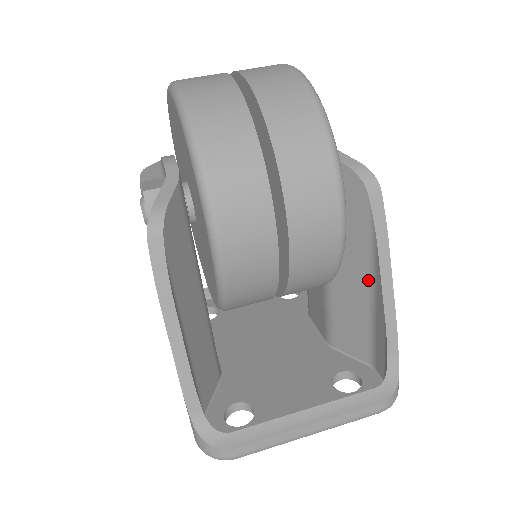
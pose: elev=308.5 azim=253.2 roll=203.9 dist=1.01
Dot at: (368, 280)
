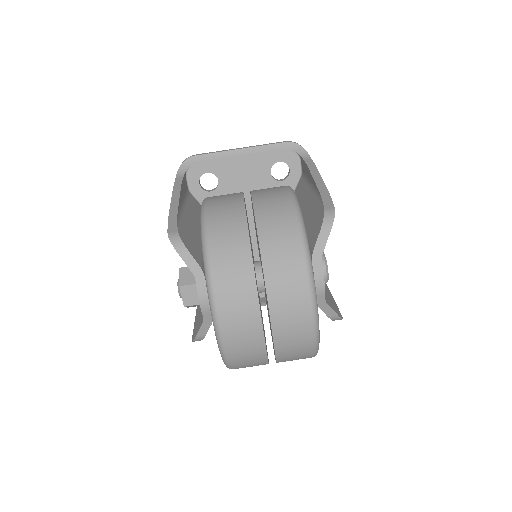
Dot at: occluded
